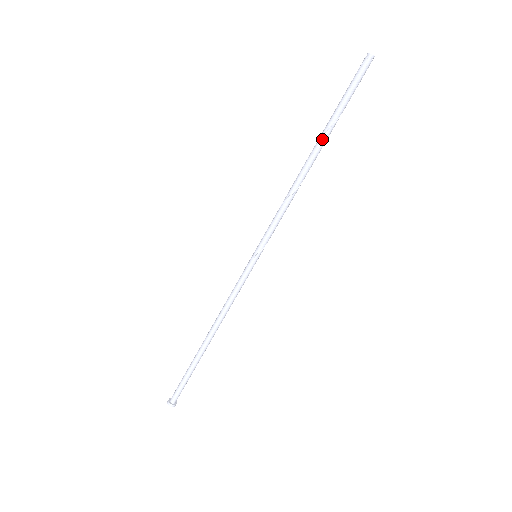
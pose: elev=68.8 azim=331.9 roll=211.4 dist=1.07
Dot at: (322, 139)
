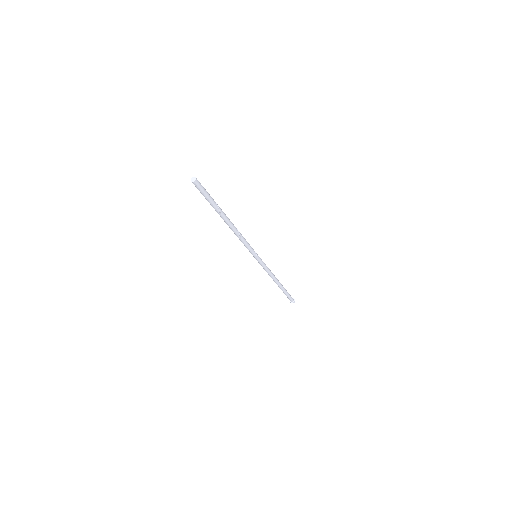
Dot at: (223, 216)
